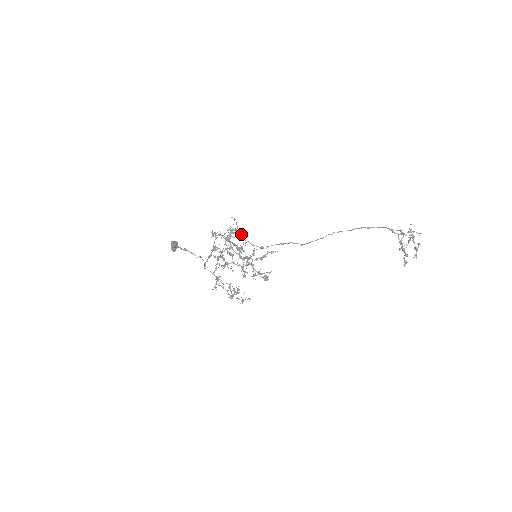
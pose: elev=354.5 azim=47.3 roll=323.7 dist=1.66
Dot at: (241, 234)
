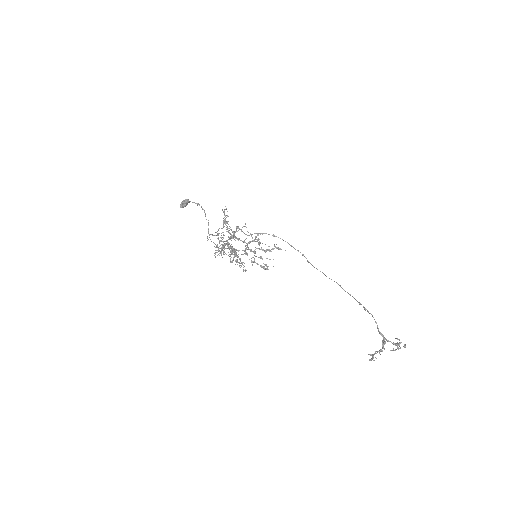
Dot at: (236, 254)
